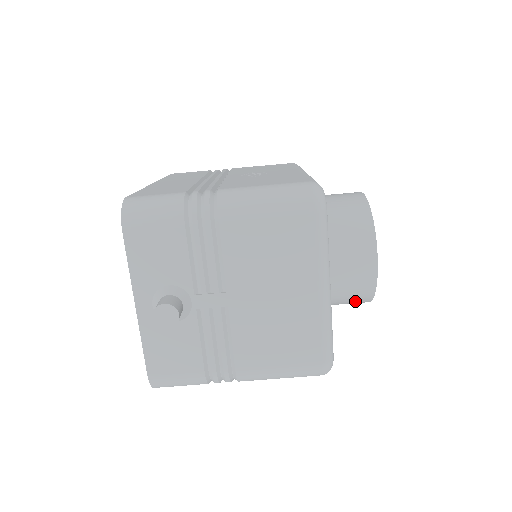
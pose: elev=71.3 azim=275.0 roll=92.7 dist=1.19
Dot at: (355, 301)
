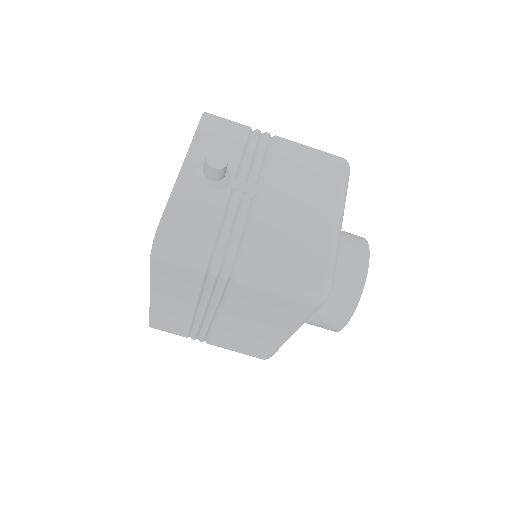
Dot at: (340, 305)
